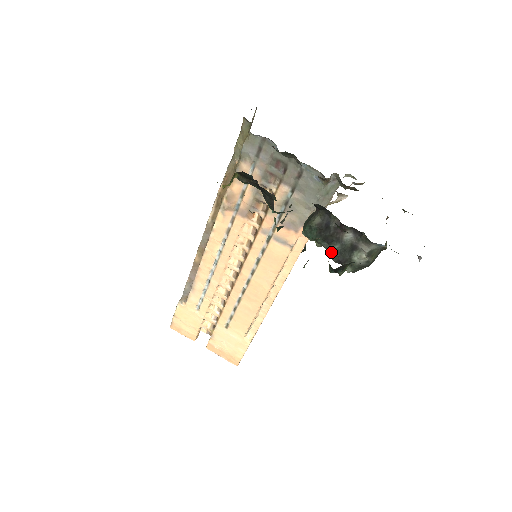
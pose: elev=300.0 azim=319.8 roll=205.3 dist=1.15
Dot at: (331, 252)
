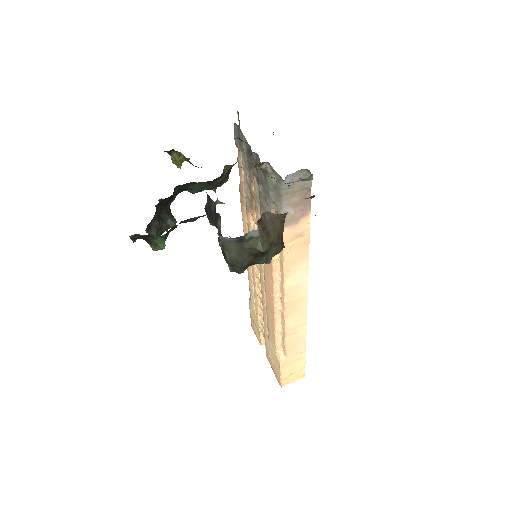
Dot at: (219, 242)
